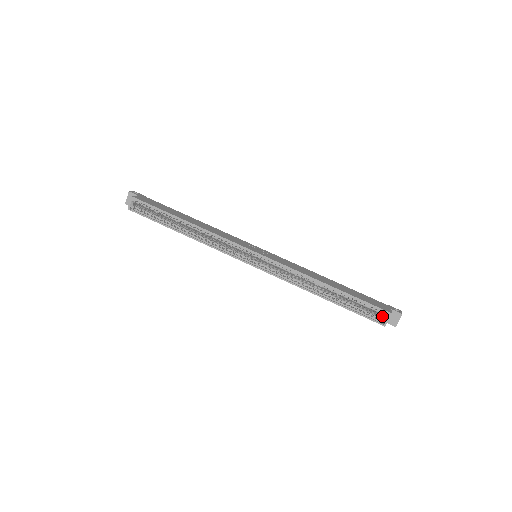
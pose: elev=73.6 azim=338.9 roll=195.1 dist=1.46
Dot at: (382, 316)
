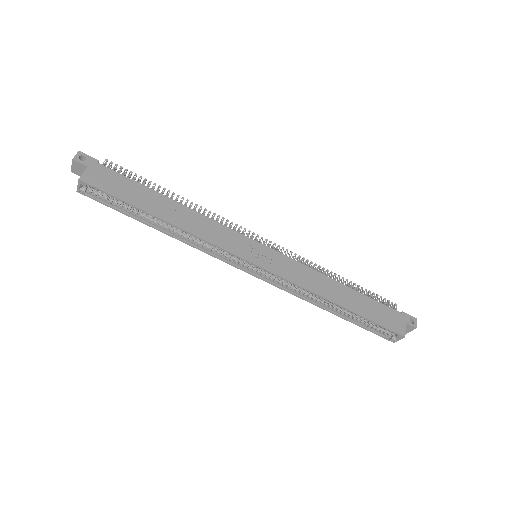
Dot at: occluded
